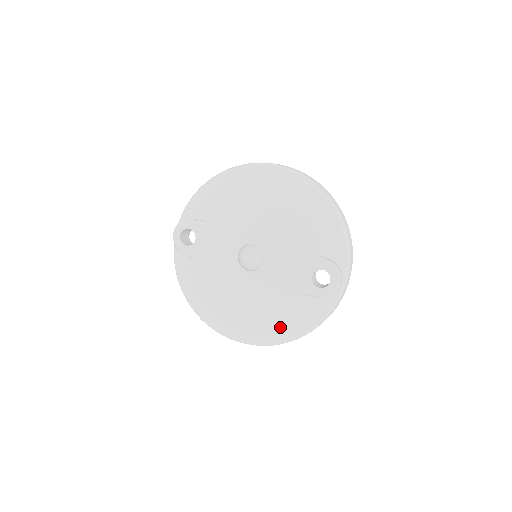
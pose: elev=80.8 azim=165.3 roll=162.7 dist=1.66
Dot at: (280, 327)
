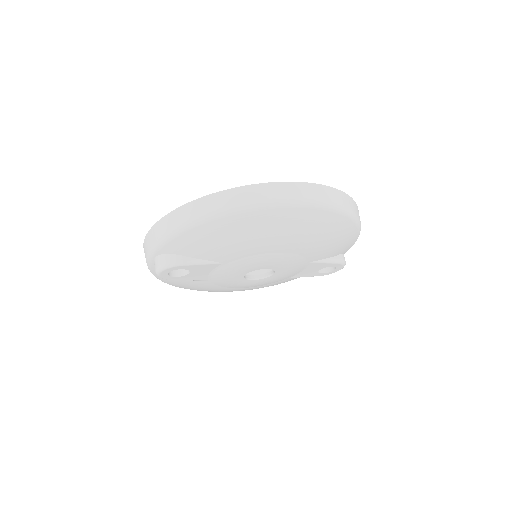
Dot at: occluded
